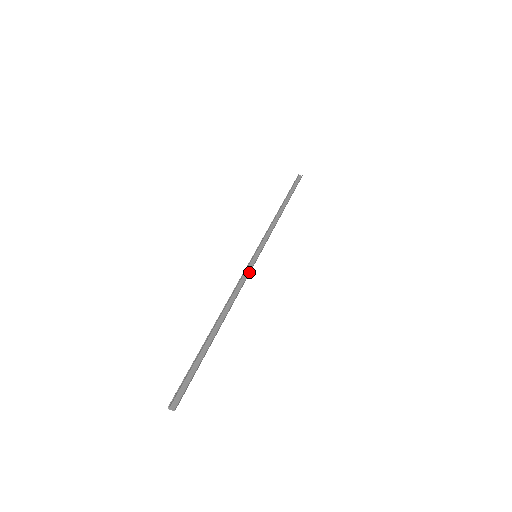
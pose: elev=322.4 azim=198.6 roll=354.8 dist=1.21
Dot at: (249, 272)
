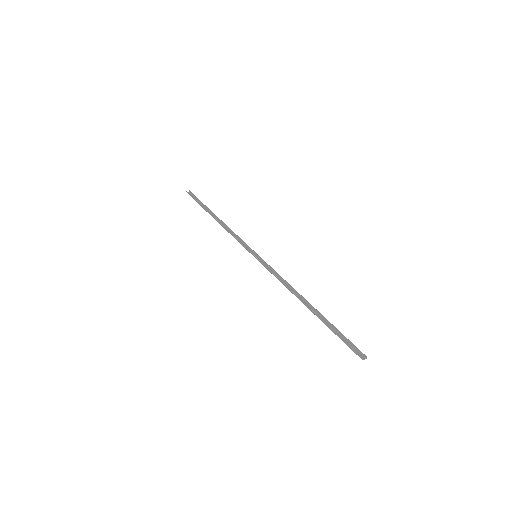
Dot at: (271, 267)
